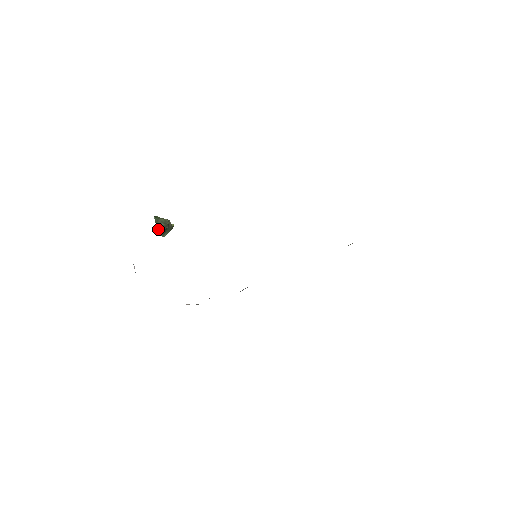
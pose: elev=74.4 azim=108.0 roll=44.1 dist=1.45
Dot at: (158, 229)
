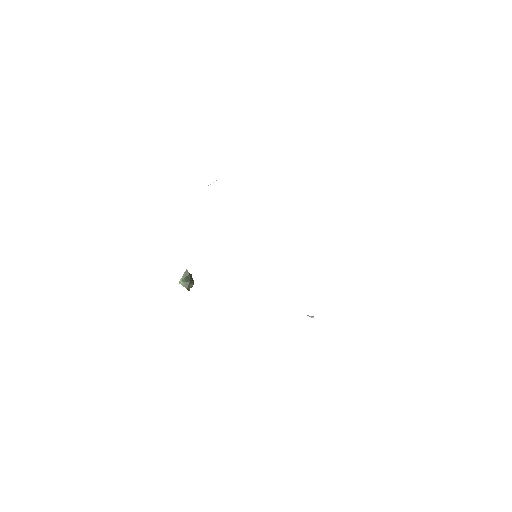
Dot at: (188, 272)
